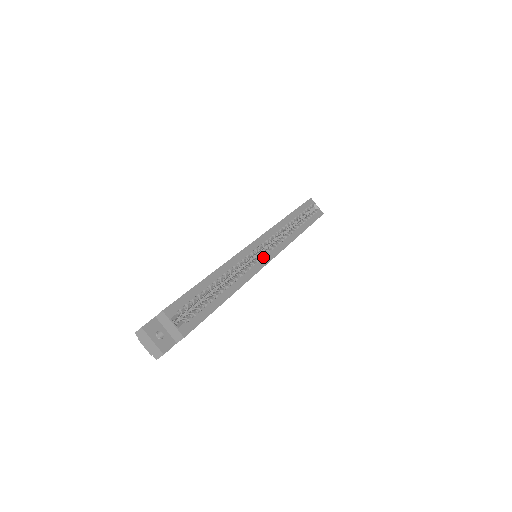
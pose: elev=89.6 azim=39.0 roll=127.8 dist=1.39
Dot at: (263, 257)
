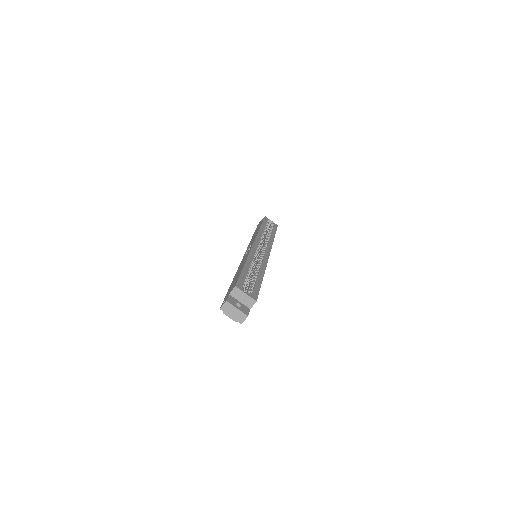
Dot at: (264, 253)
